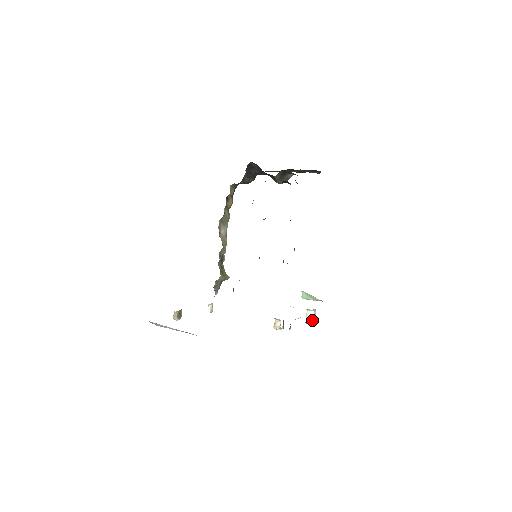
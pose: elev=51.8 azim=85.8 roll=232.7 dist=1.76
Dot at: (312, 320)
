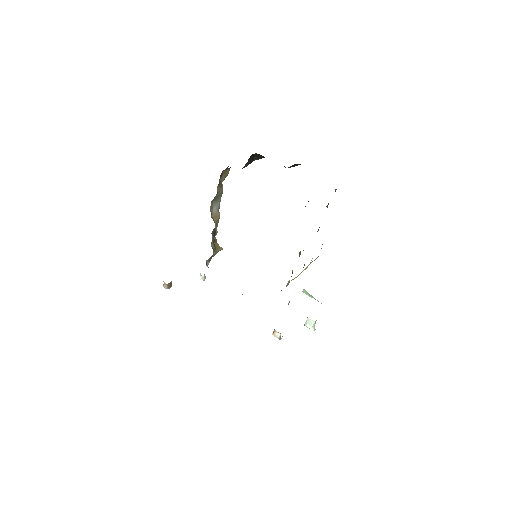
Dot at: (312, 327)
